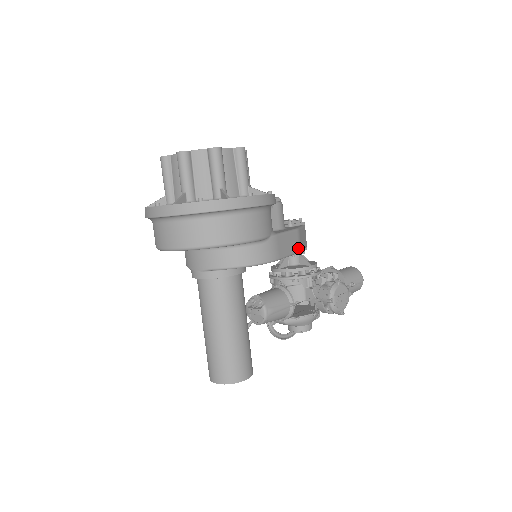
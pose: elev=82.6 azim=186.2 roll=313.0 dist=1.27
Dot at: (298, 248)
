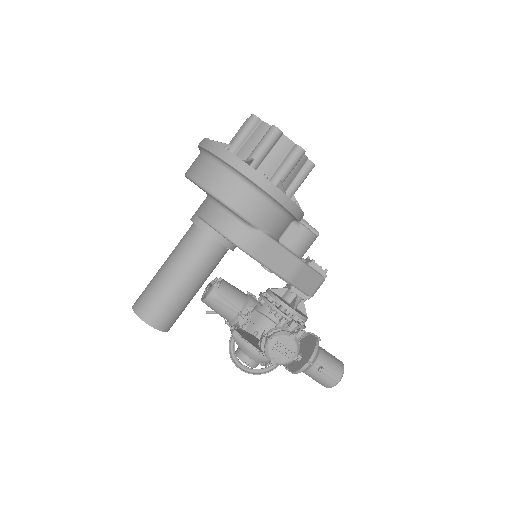
Dot at: (288, 276)
